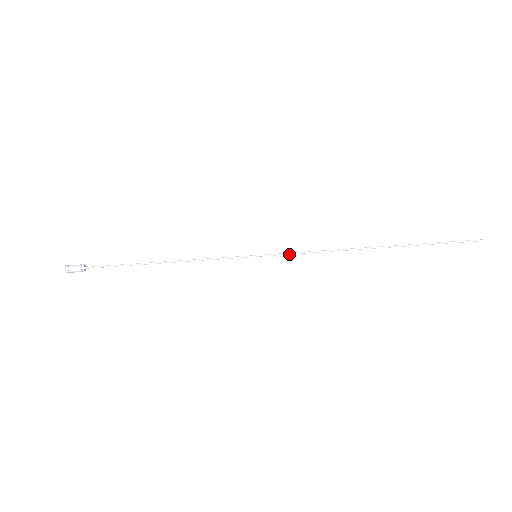
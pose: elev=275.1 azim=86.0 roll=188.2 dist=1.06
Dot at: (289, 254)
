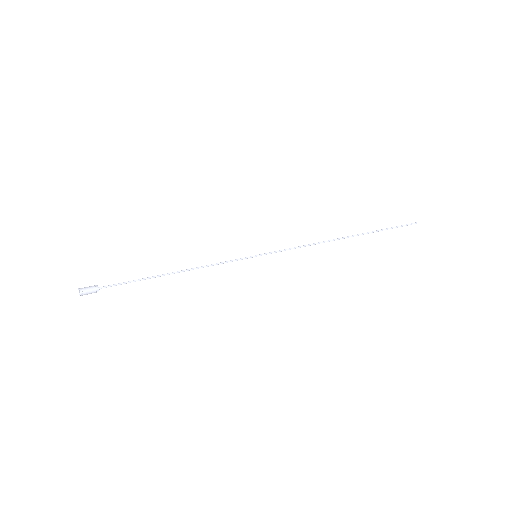
Dot at: occluded
